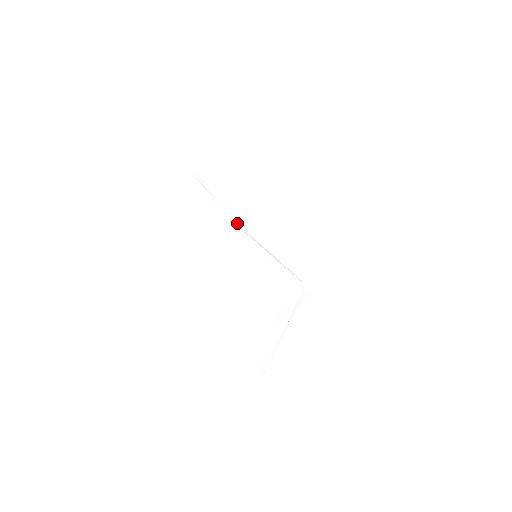
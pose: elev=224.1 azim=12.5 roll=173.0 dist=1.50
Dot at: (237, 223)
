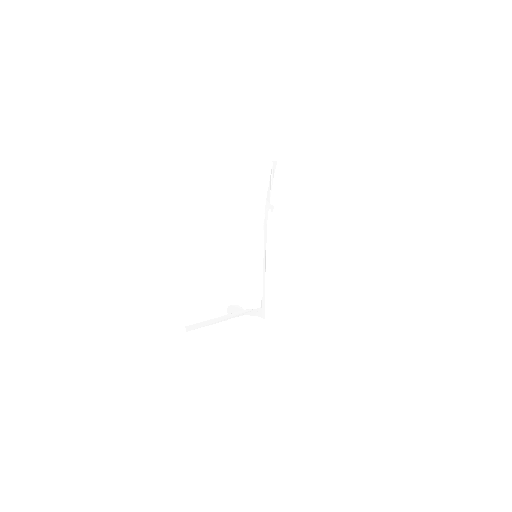
Dot at: (266, 223)
